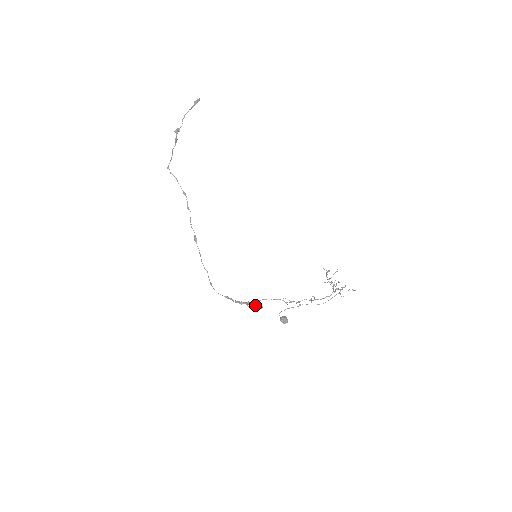
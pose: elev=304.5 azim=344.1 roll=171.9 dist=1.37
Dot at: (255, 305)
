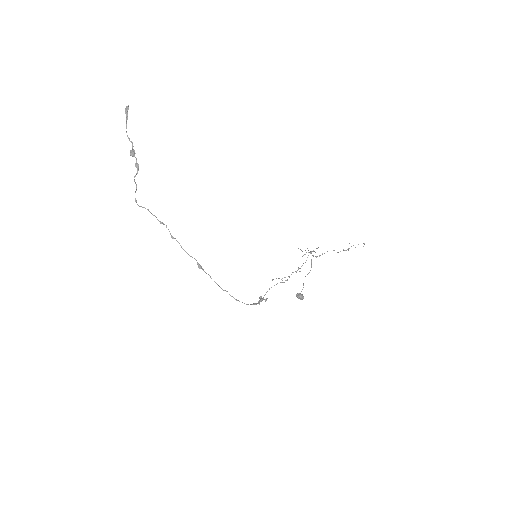
Dot at: occluded
